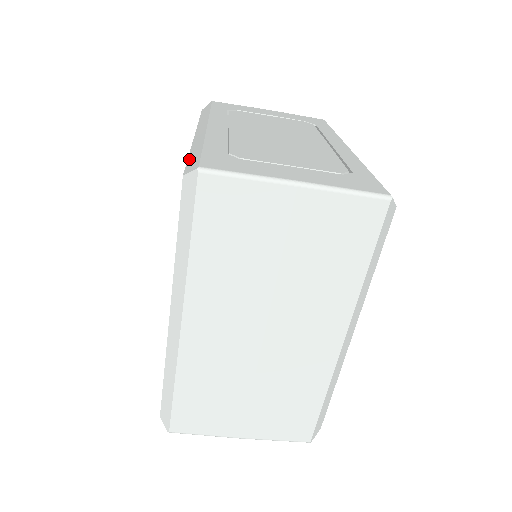
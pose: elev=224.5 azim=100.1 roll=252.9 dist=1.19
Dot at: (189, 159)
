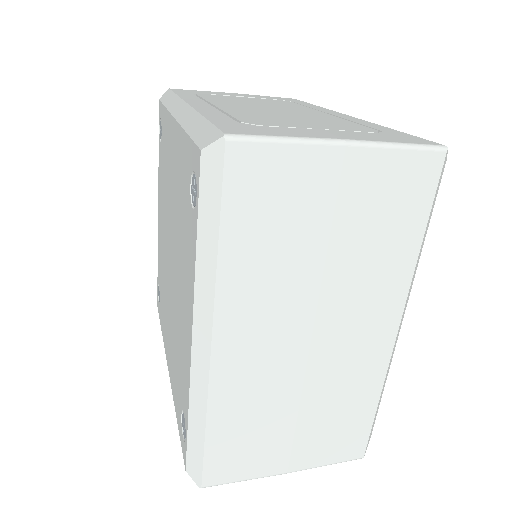
Dot at: (193, 135)
